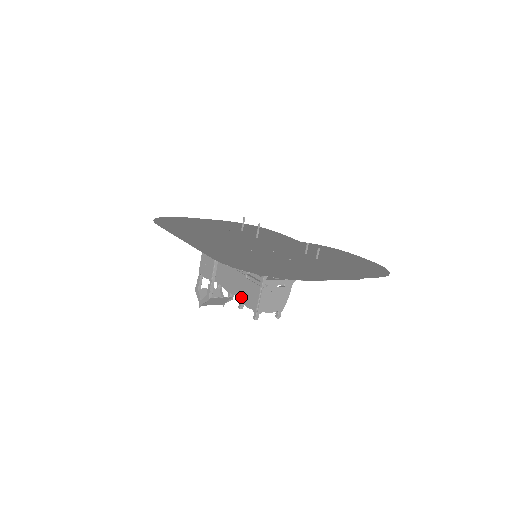
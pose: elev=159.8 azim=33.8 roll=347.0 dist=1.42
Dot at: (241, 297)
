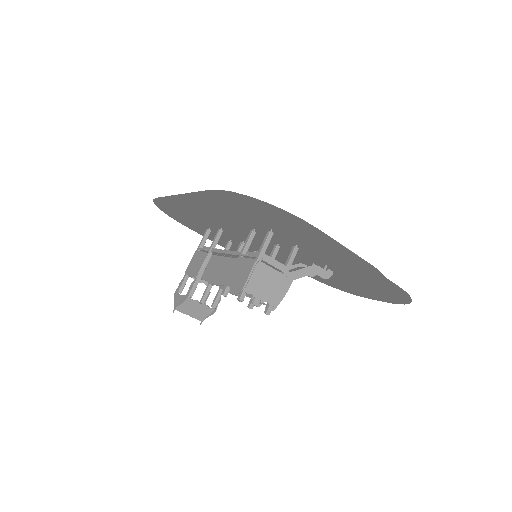
Dot at: (228, 279)
